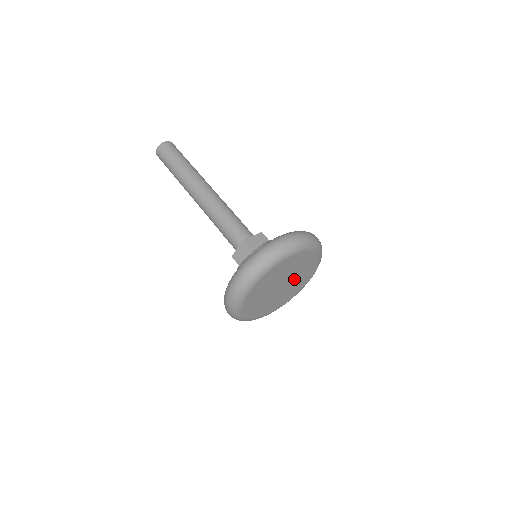
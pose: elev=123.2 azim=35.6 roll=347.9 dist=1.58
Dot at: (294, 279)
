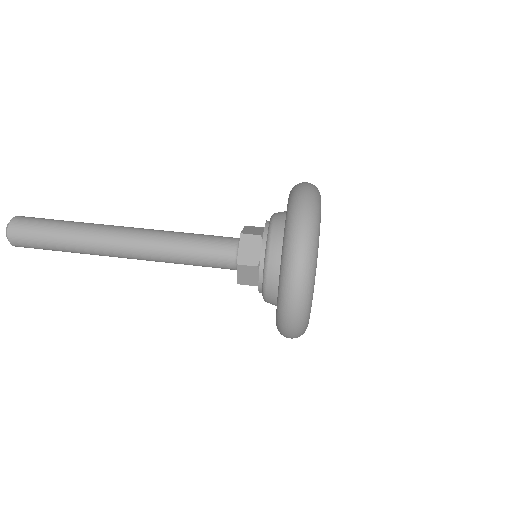
Dot at: occluded
